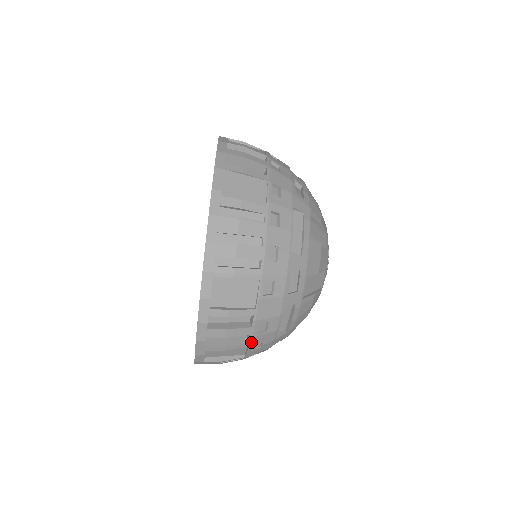
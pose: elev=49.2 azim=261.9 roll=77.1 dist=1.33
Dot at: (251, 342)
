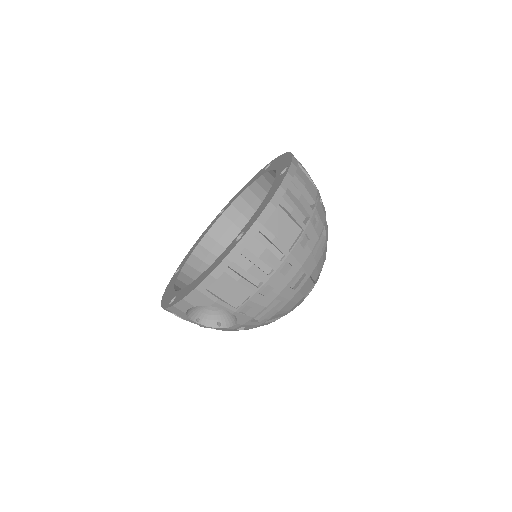
Dot at: (307, 226)
